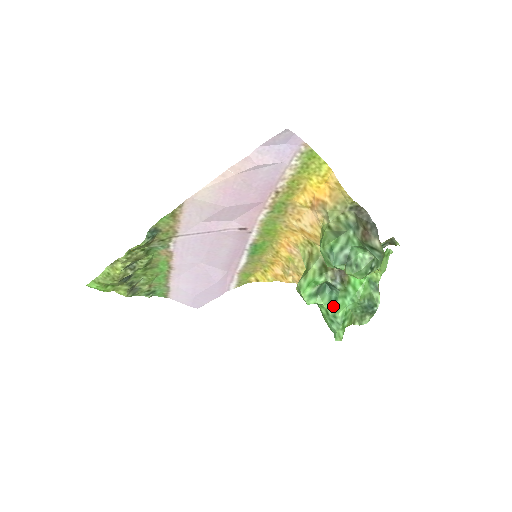
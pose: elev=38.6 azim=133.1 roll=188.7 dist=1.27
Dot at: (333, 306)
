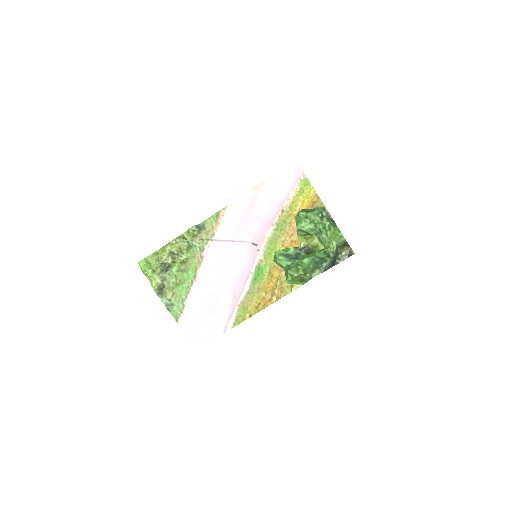
Dot at: occluded
